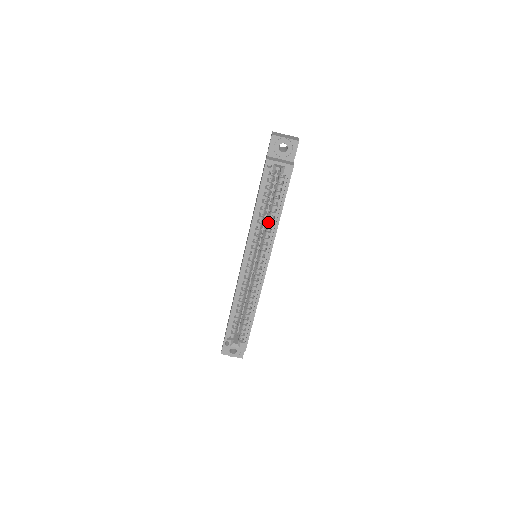
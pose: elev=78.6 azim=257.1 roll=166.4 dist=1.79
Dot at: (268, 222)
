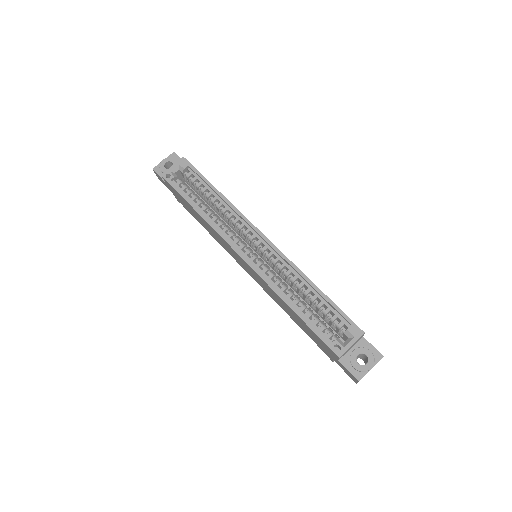
Dot at: (223, 215)
